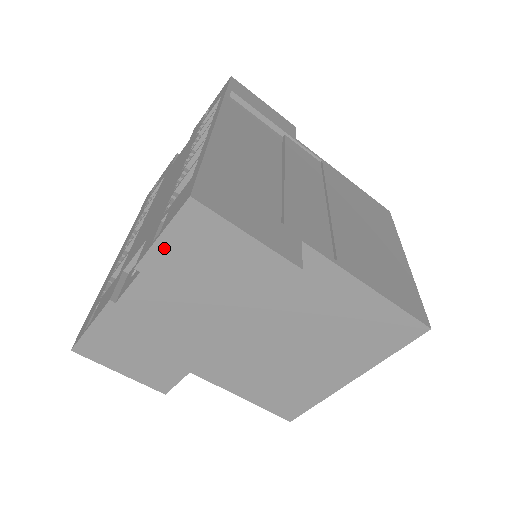
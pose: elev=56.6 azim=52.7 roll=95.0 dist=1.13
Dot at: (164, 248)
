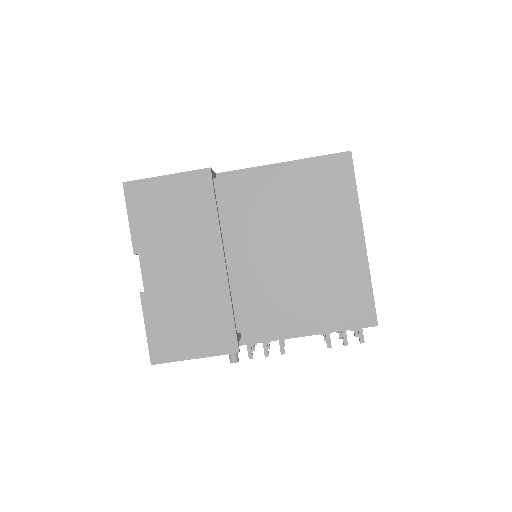
Dot at: (137, 225)
